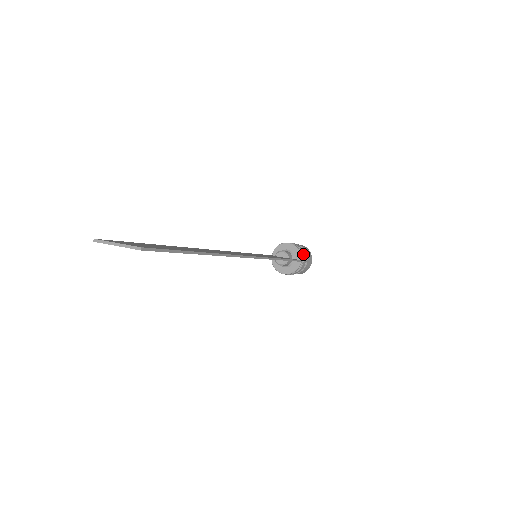
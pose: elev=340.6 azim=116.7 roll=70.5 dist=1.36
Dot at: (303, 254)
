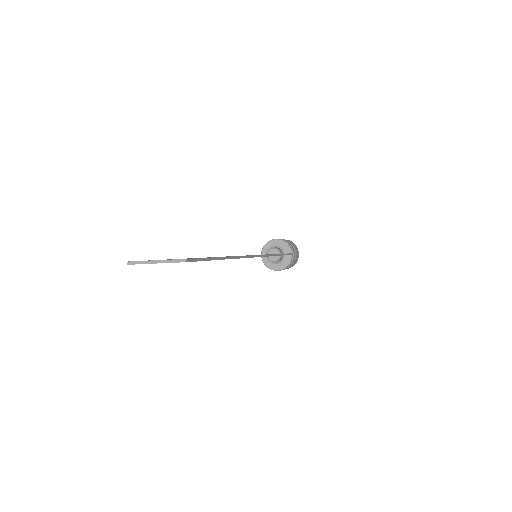
Dot at: (292, 247)
